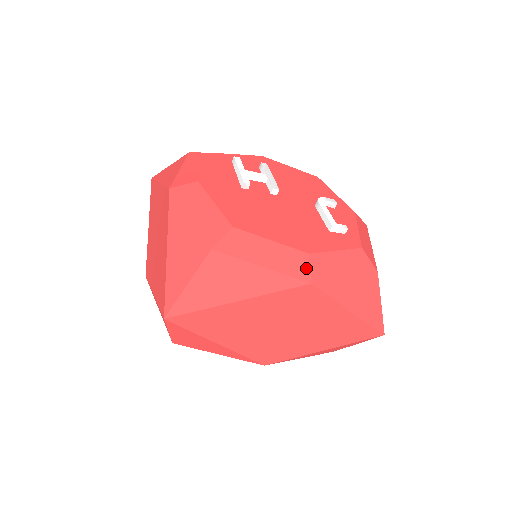
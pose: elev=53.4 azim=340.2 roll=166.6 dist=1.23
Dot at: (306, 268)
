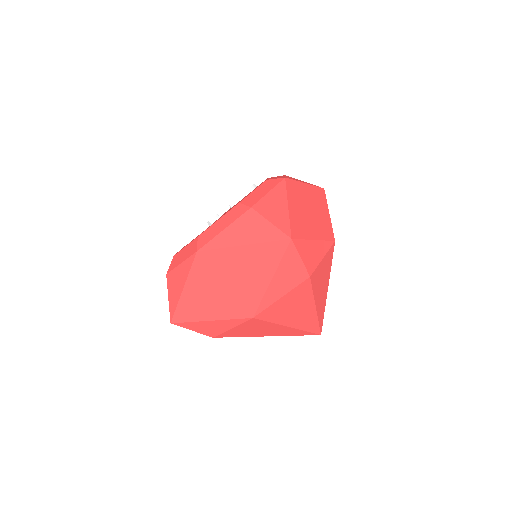
Dot at: (275, 180)
